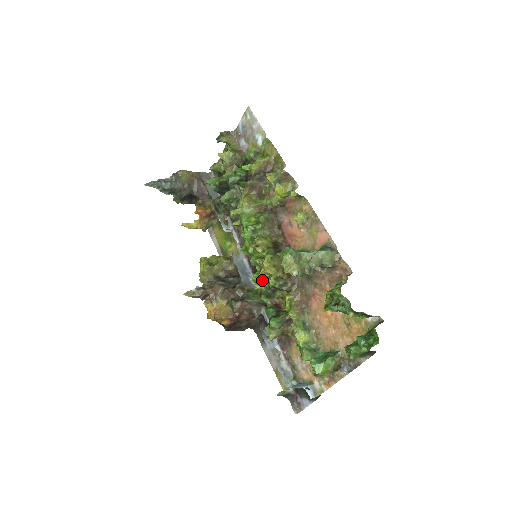
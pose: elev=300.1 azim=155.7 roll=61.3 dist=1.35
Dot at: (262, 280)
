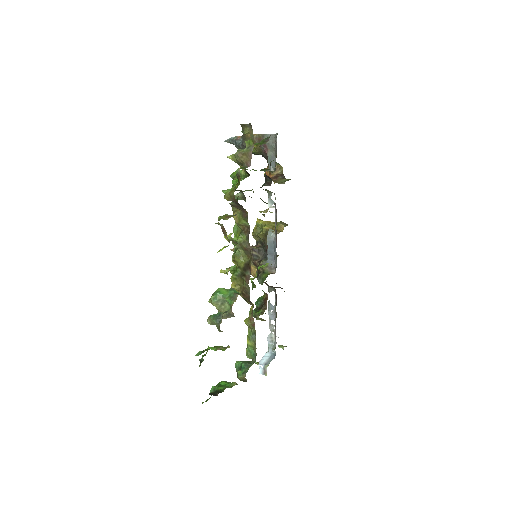
Dot at: (251, 280)
